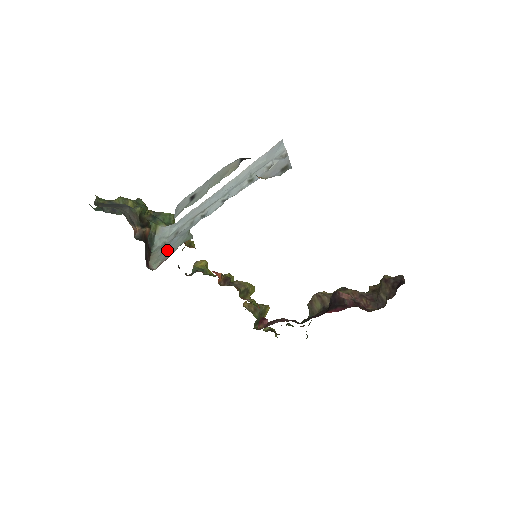
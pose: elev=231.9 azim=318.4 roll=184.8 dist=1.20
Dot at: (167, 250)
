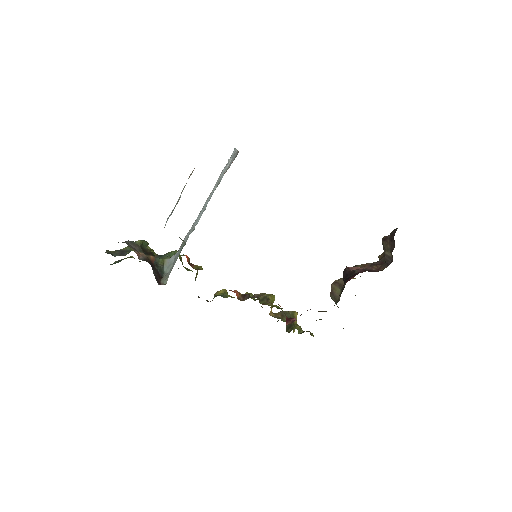
Dot at: (172, 266)
